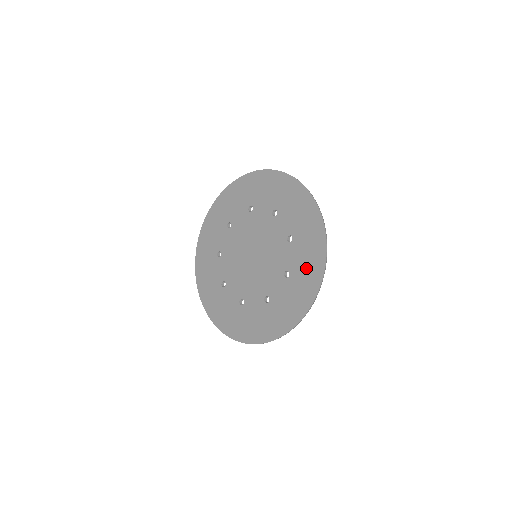
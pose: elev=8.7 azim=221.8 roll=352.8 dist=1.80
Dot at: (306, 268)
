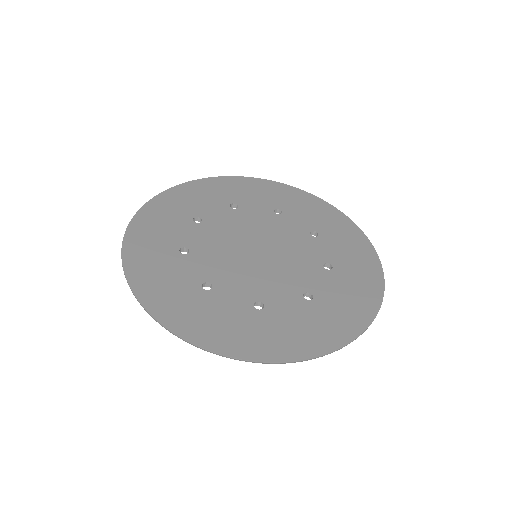
Dot at: (322, 217)
